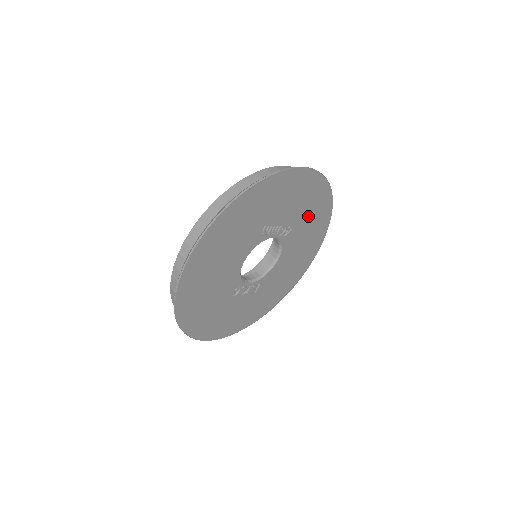
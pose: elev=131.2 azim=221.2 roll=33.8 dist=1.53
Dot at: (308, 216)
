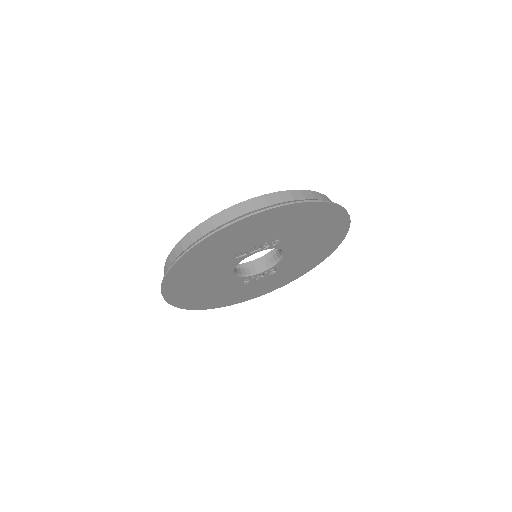
Dot at: (298, 225)
